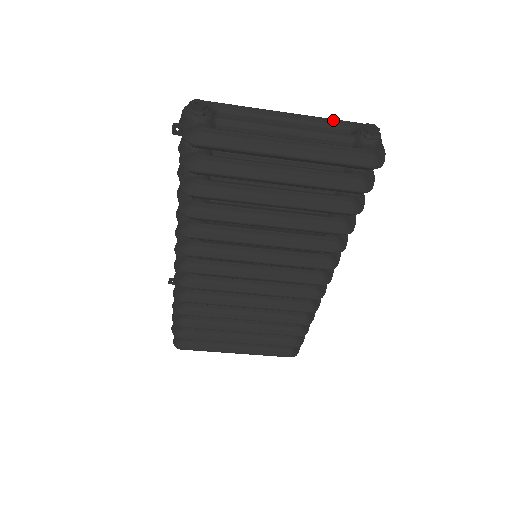
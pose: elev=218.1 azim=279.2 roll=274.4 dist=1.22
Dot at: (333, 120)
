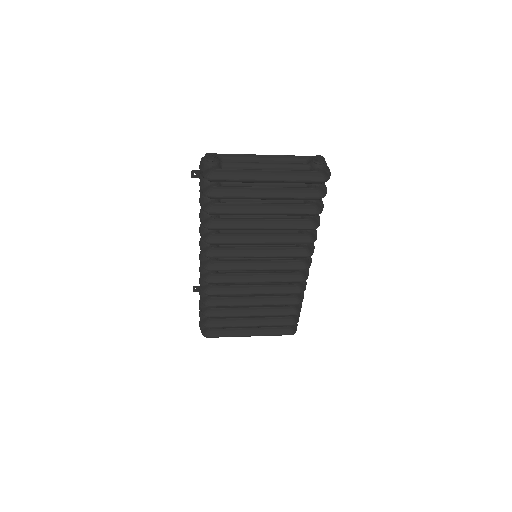
Dot at: (295, 156)
